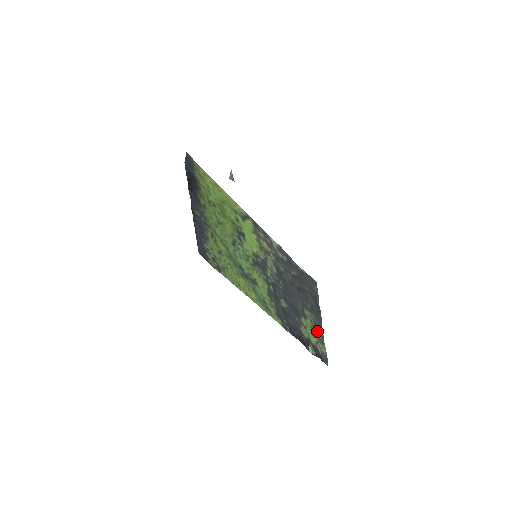
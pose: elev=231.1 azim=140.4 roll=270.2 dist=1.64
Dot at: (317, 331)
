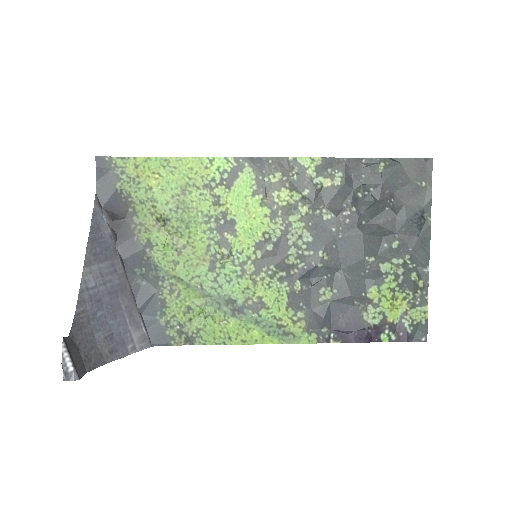
Dot at: (410, 287)
